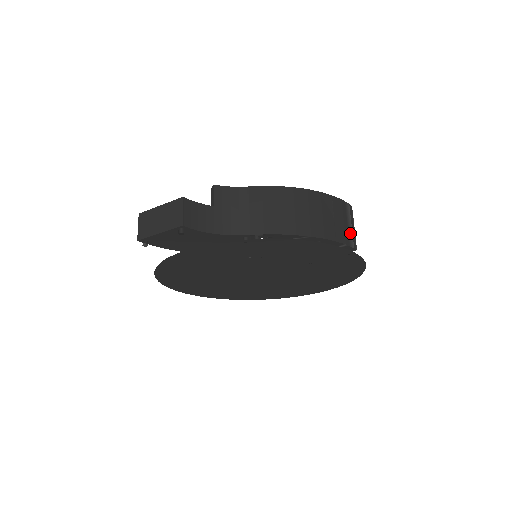
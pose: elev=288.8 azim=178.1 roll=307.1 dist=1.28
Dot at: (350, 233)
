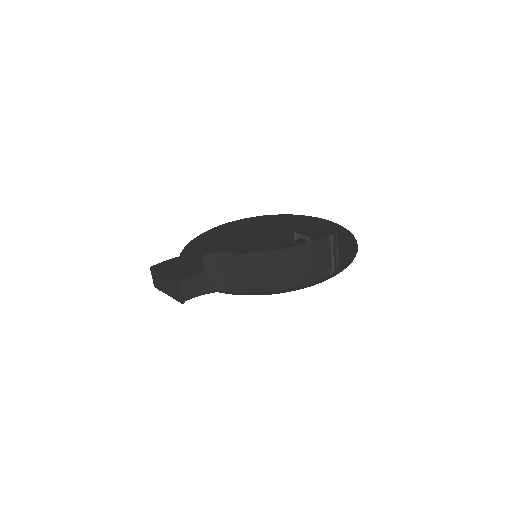
Dot at: (331, 263)
